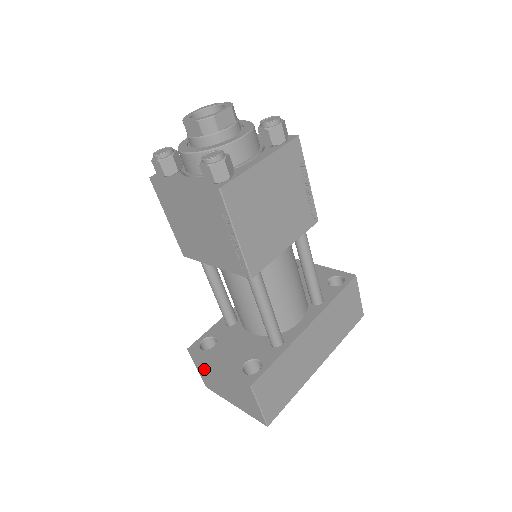
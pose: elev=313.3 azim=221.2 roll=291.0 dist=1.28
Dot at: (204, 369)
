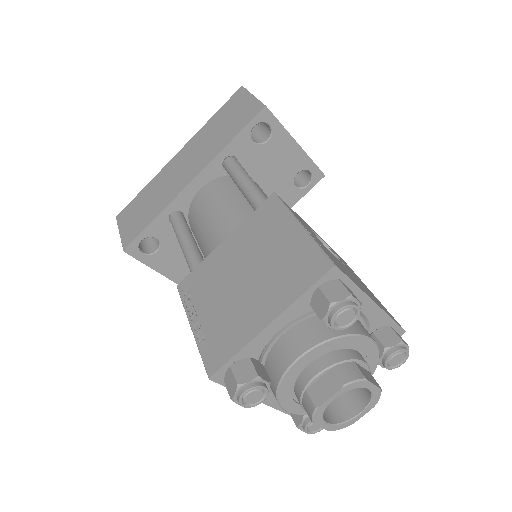
Dot at: occluded
